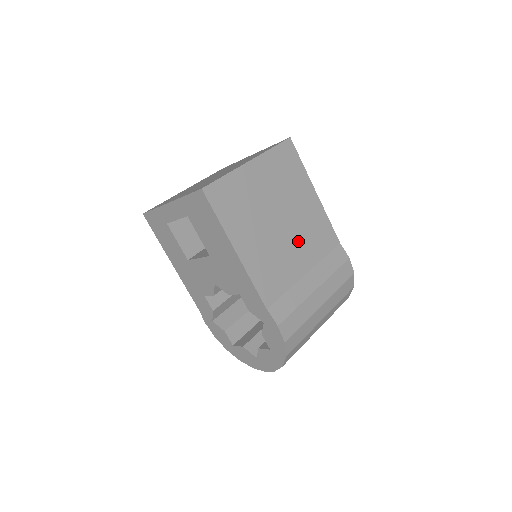
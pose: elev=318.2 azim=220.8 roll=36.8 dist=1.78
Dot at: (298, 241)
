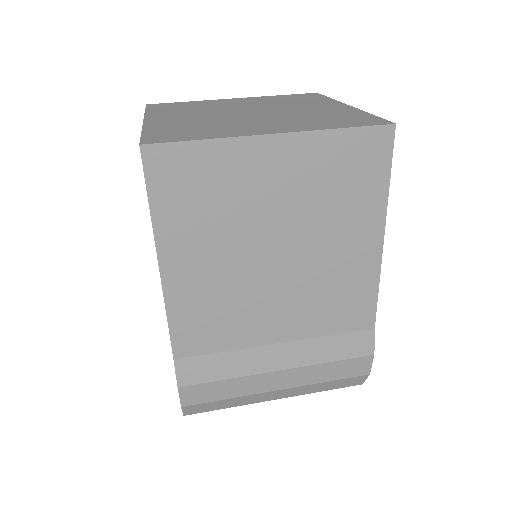
Dot at: (293, 295)
